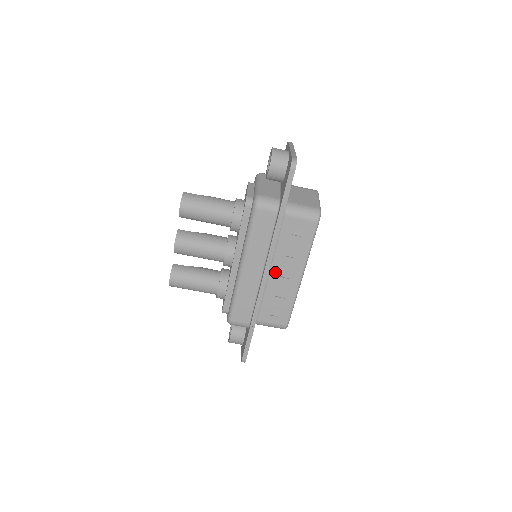
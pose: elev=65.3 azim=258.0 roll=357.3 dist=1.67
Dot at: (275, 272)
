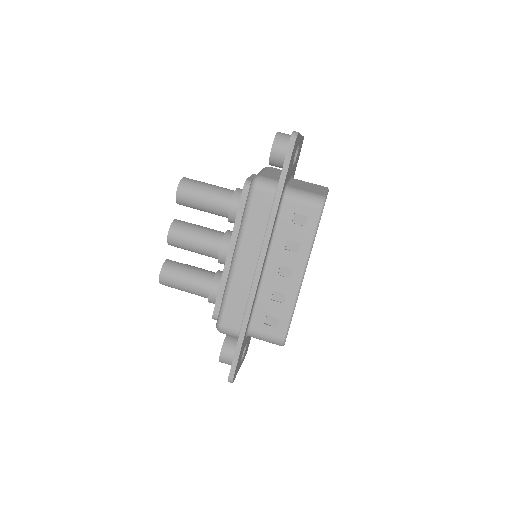
Dot at: (272, 268)
